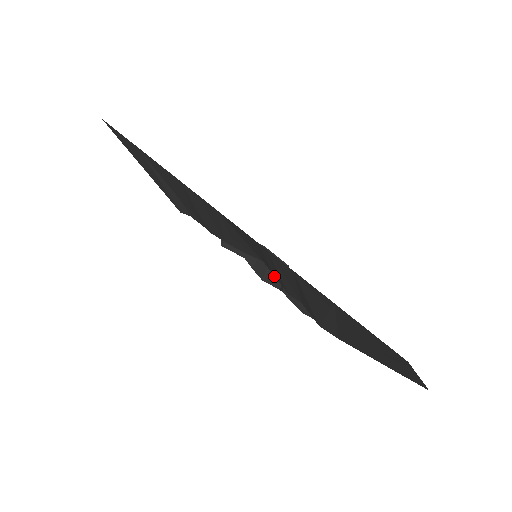
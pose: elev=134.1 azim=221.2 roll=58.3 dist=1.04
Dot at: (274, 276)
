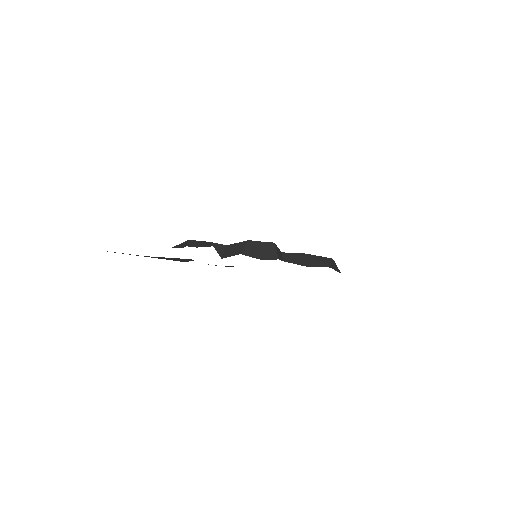
Dot at: (269, 254)
